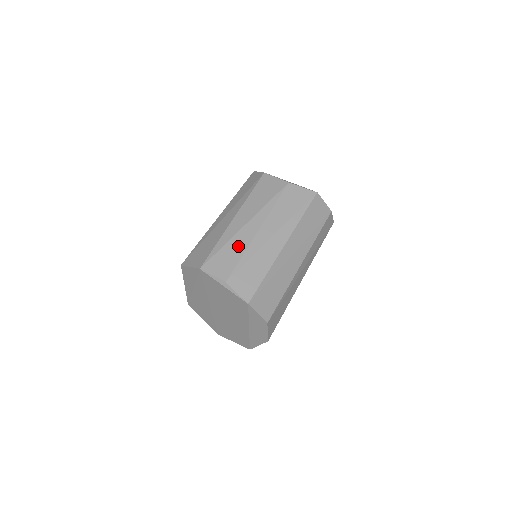
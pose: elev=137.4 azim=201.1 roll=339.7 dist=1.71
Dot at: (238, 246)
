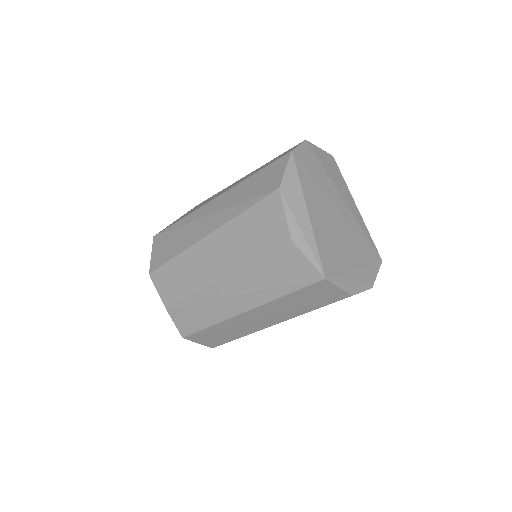
Dot at: (191, 280)
